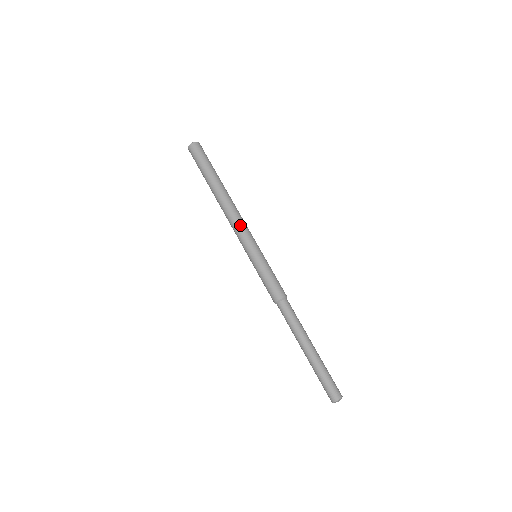
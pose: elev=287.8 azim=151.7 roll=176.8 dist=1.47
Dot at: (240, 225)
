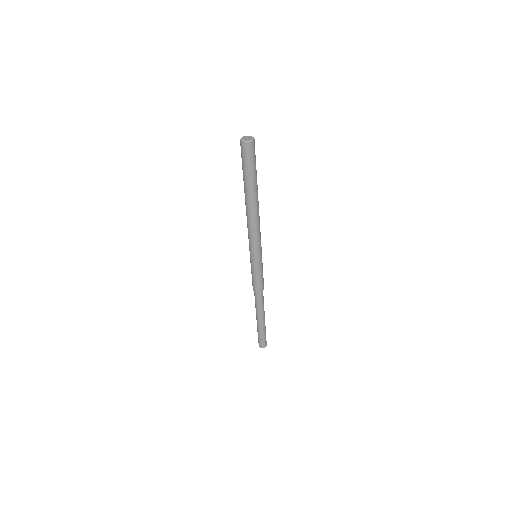
Dot at: (254, 235)
